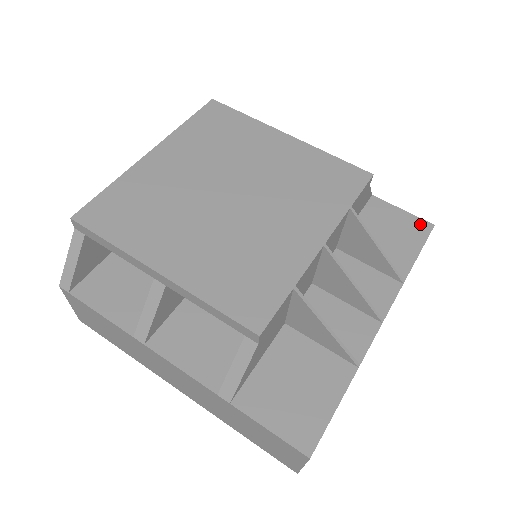
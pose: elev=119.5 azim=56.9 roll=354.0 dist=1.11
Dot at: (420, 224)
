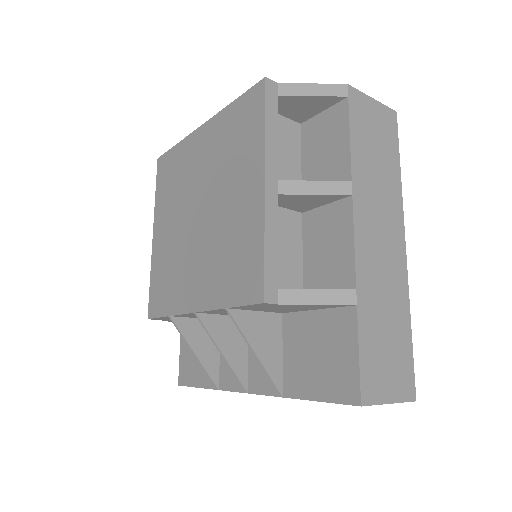
Dot at: (351, 386)
